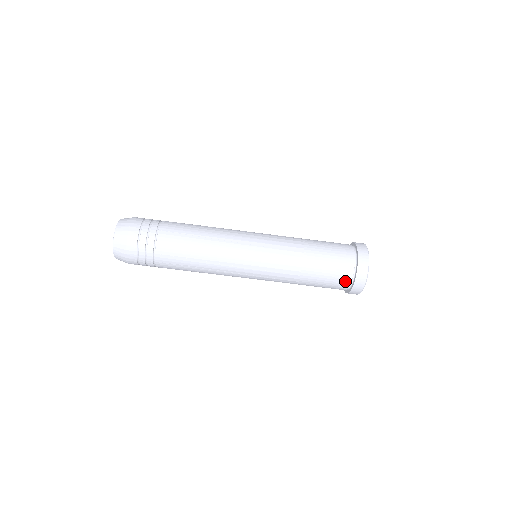
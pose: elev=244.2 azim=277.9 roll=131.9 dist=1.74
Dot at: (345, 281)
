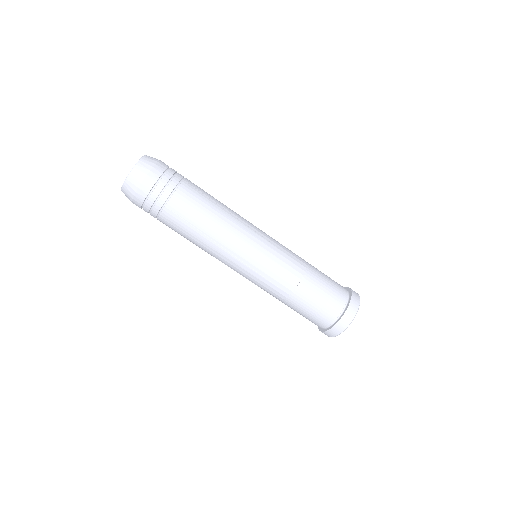
Dot at: (333, 313)
